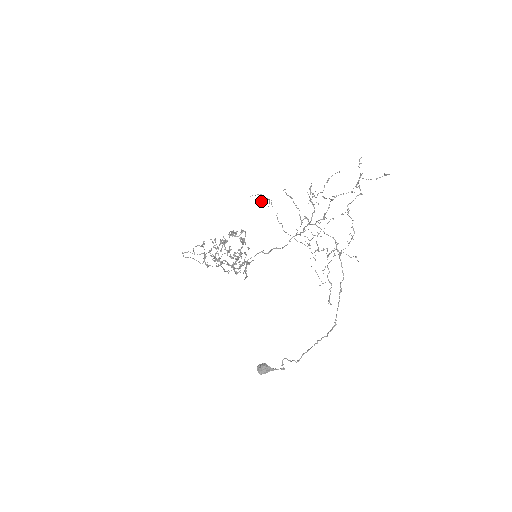
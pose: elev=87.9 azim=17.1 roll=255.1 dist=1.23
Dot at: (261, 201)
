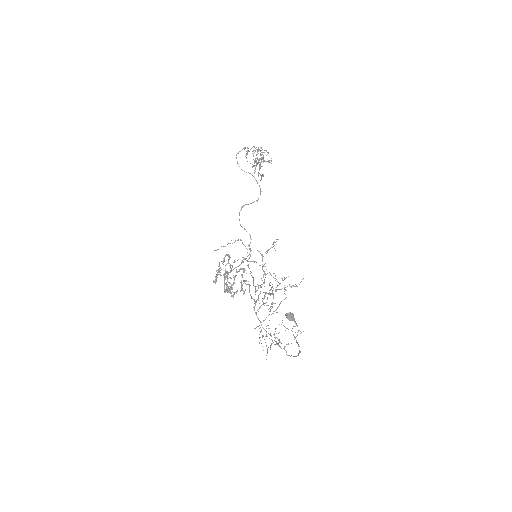
Dot at: occluded
